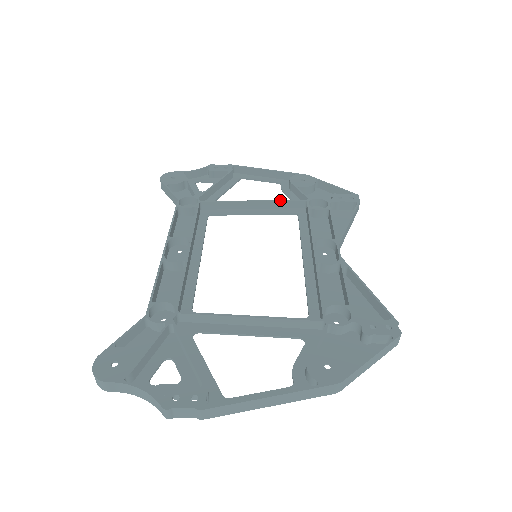
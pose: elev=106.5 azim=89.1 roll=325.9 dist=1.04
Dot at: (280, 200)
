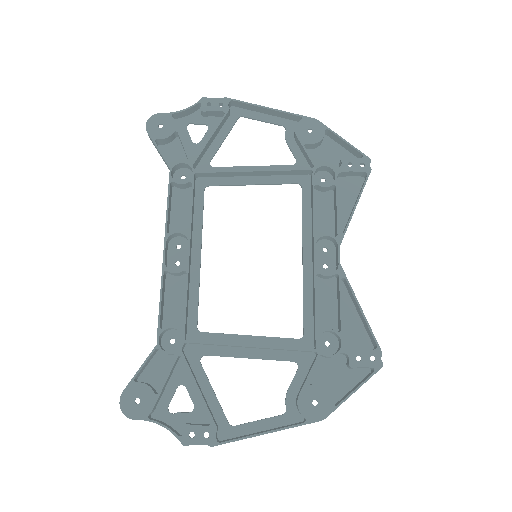
Dot at: (283, 169)
